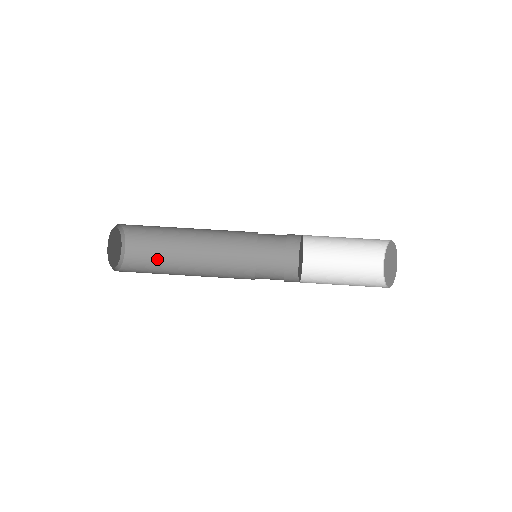
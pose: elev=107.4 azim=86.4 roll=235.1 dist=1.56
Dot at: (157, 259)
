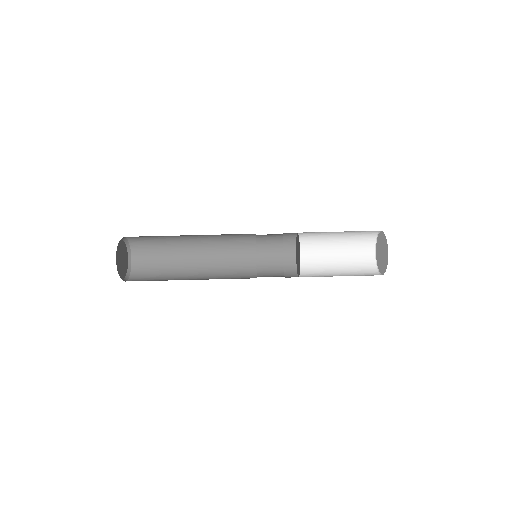
Dot at: (162, 251)
